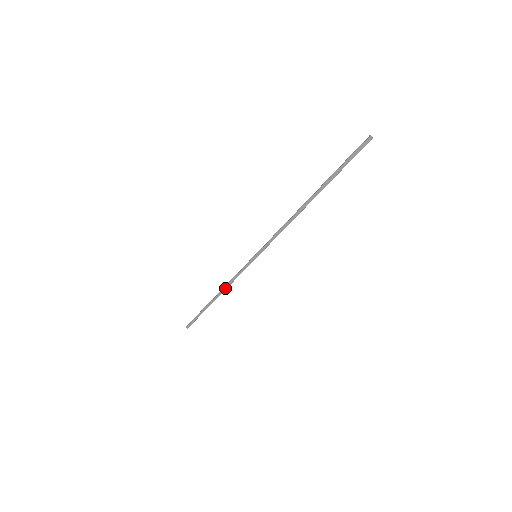
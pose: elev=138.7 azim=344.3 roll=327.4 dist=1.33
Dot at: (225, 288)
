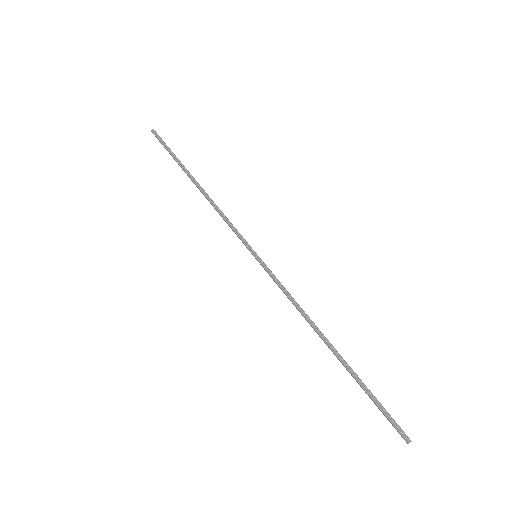
Dot at: (210, 203)
